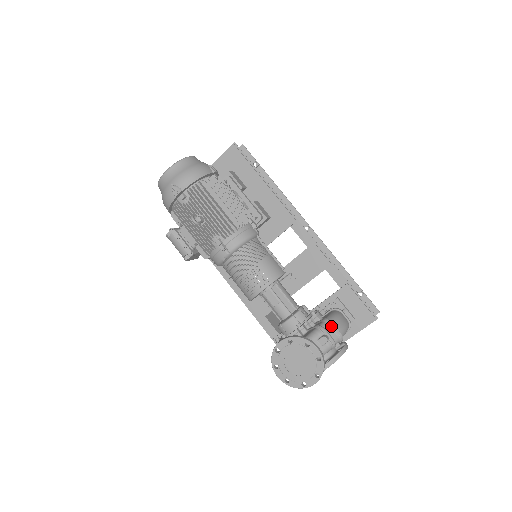
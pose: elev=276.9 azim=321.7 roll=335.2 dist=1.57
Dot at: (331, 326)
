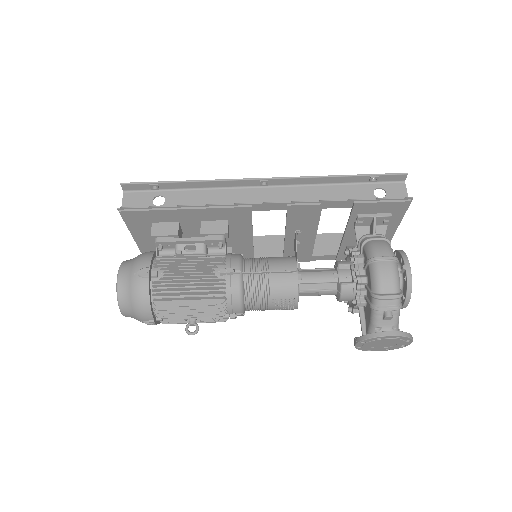
Dot at: (383, 299)
